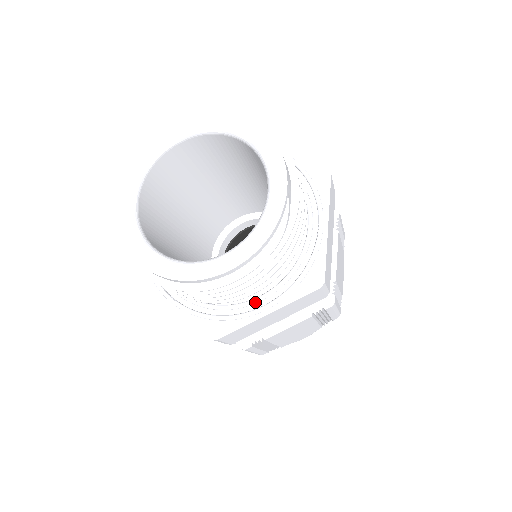
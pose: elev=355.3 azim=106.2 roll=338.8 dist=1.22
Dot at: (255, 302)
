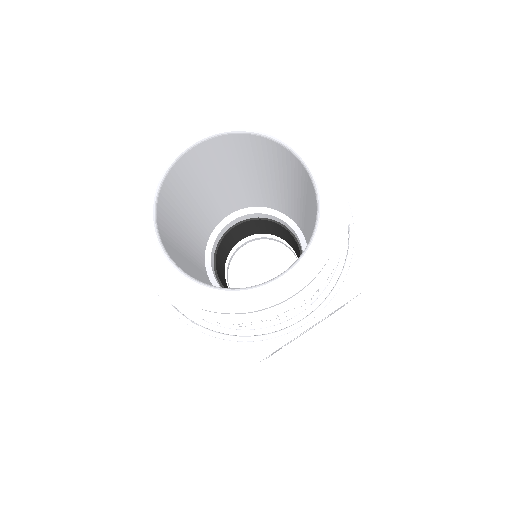
Dot at: (293, 316)
